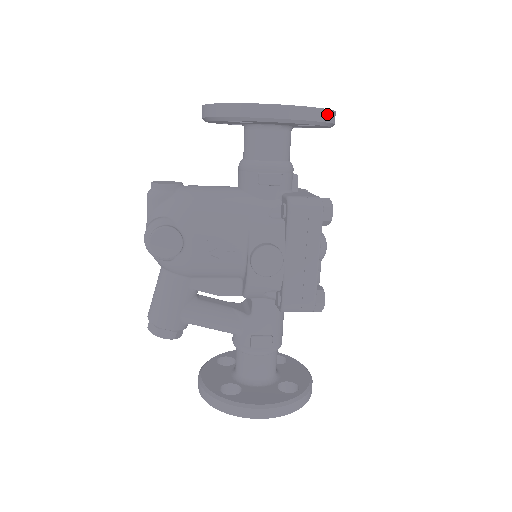
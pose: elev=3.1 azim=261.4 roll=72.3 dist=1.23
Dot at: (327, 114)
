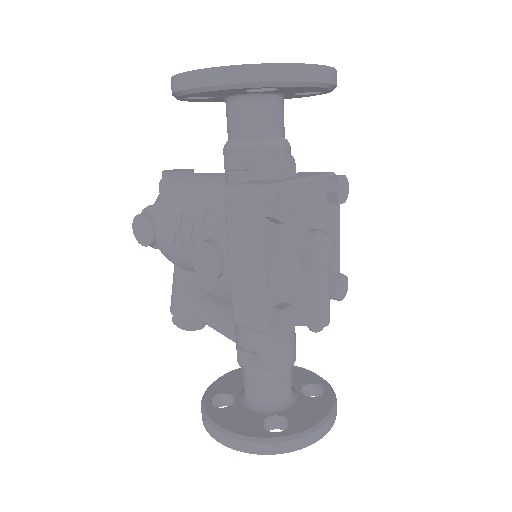
Dot at: (265, 70)
